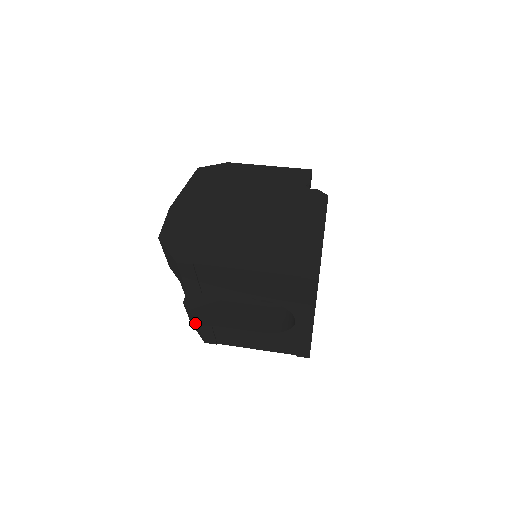
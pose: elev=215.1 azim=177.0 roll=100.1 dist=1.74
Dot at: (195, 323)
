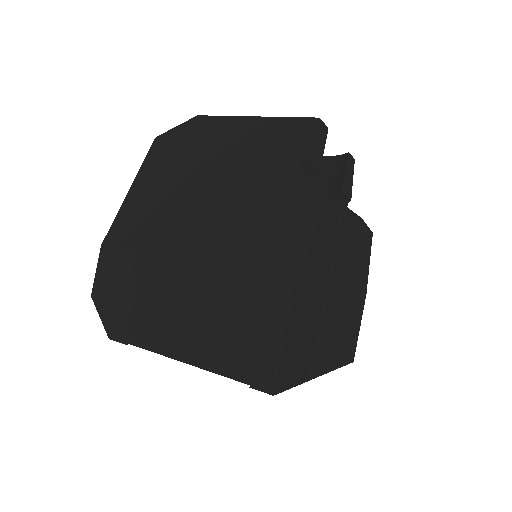
Dot at: occluded
